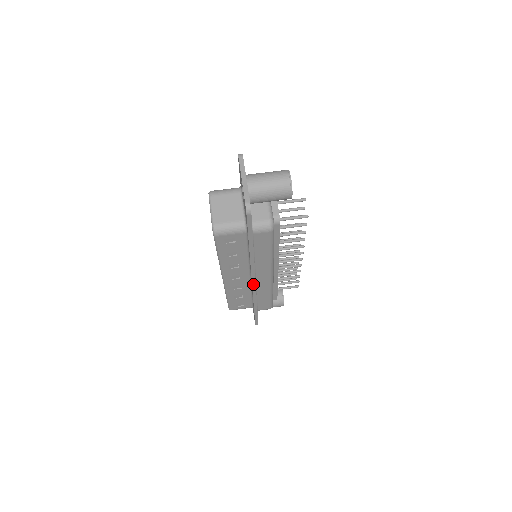
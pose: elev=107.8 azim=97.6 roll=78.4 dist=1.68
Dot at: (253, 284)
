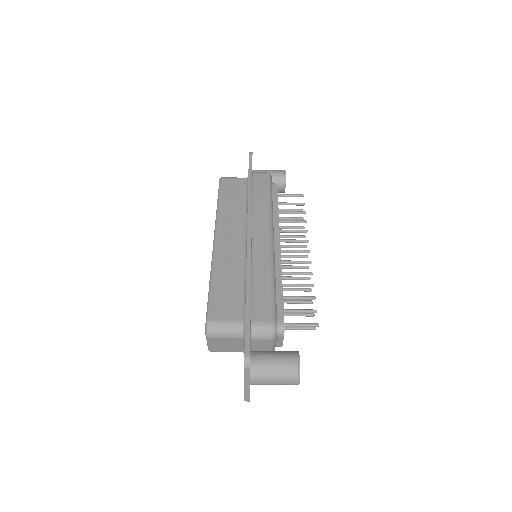
Dot at: occluded
